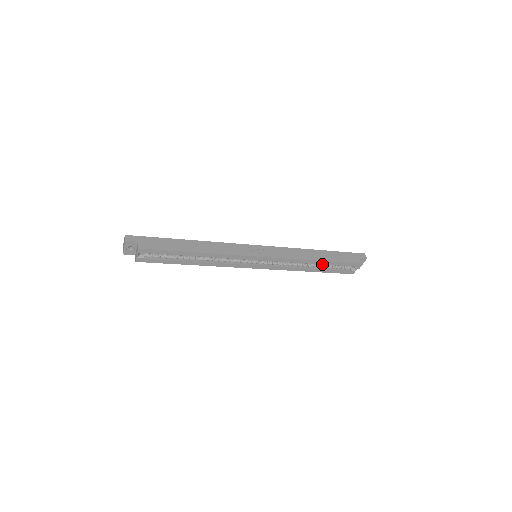
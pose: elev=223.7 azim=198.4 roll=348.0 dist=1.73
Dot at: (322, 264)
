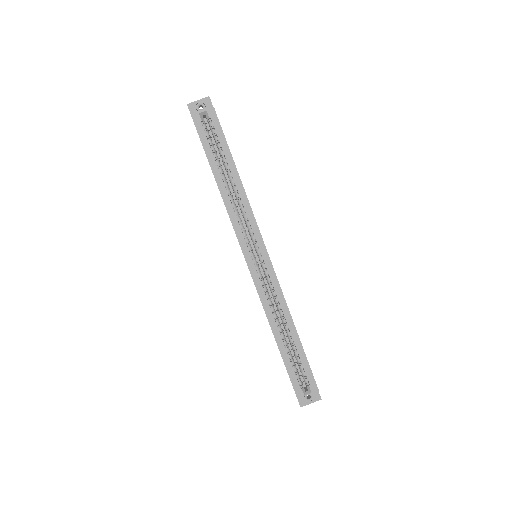
Dot at: occluded
